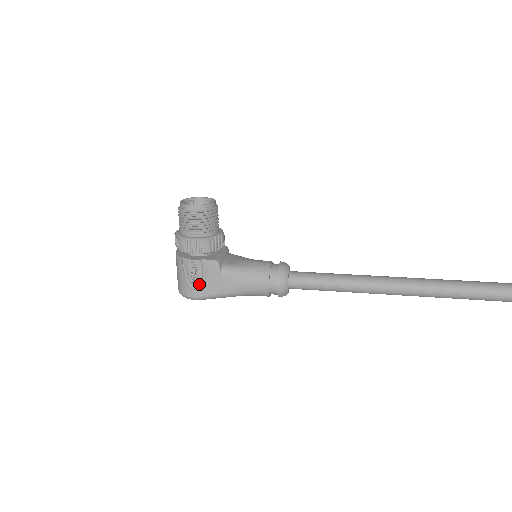
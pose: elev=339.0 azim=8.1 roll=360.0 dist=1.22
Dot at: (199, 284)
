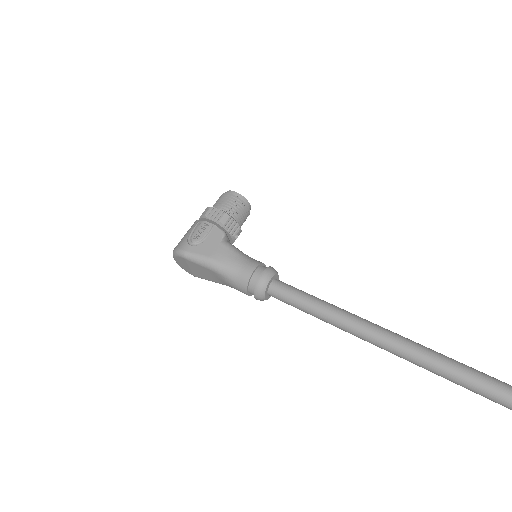
Dot at: (197, 243)
